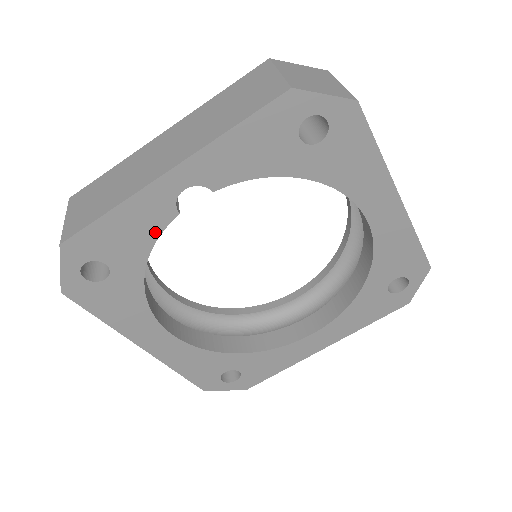
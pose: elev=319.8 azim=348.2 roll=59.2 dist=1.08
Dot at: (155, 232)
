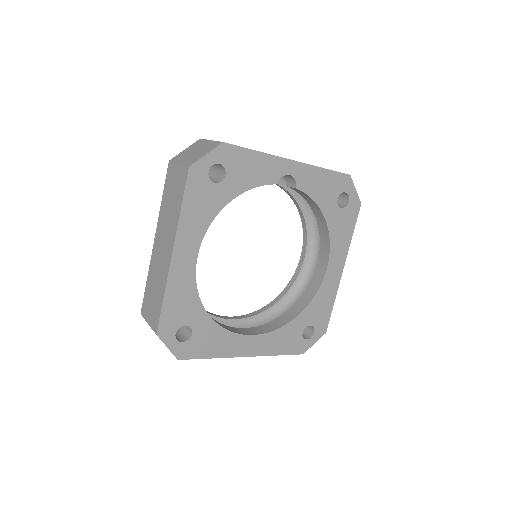
Dot at: (260, 182)
